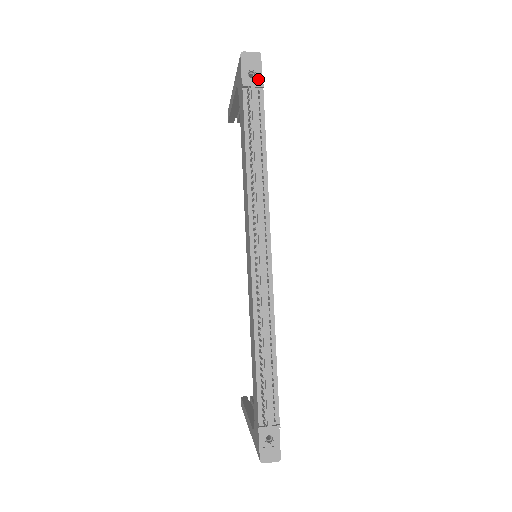
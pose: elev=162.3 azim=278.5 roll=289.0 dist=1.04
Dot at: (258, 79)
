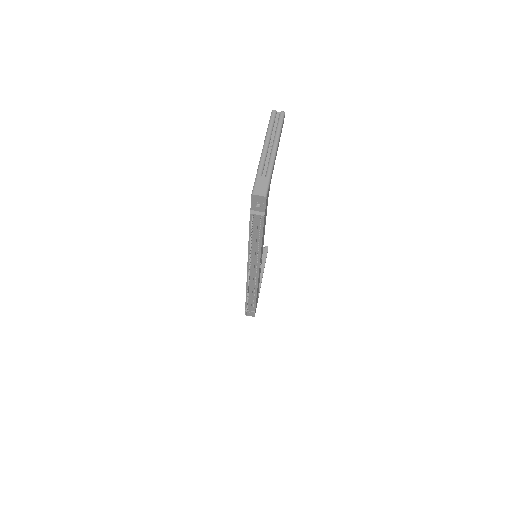
Dot at: (262, 209)
